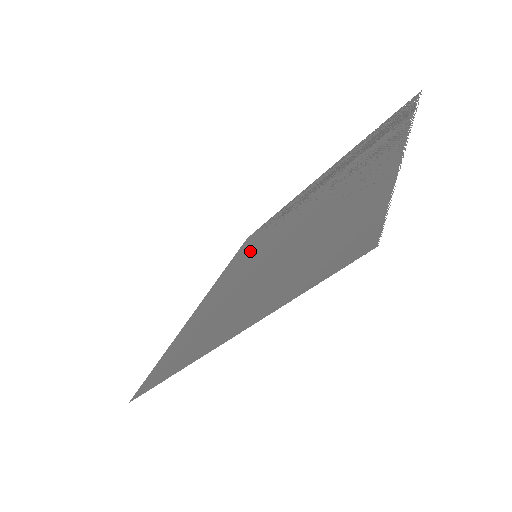
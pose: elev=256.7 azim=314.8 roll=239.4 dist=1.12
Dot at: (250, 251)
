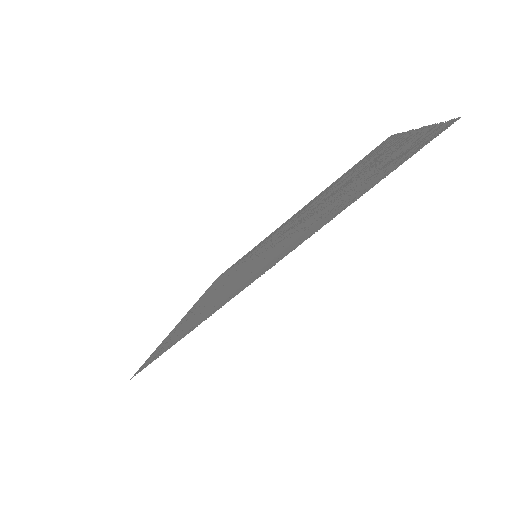
Dot at: (239, 265)
